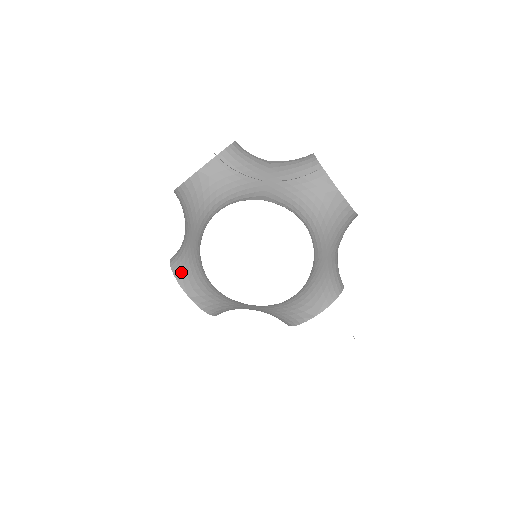
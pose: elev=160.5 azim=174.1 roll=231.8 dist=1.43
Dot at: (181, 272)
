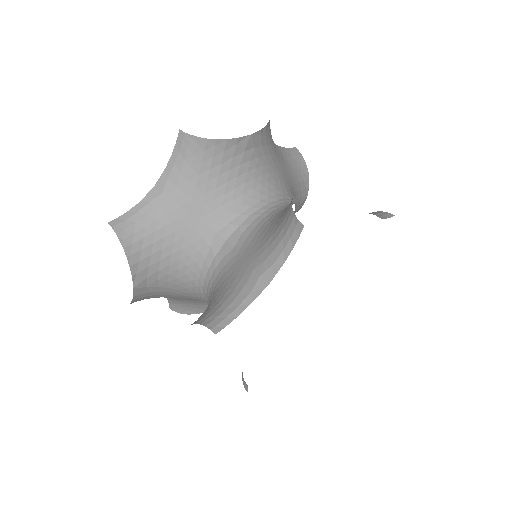
Dot at: (198, 309)
